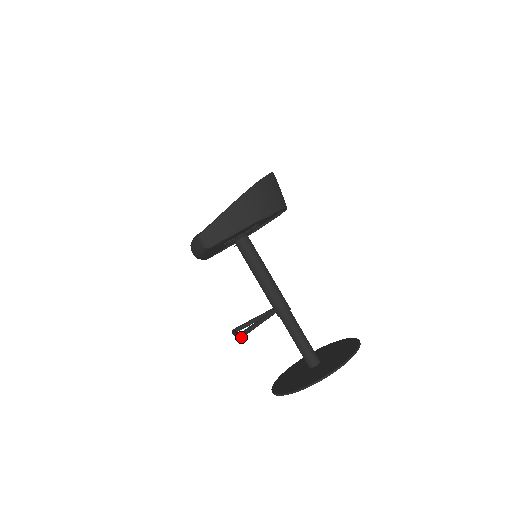
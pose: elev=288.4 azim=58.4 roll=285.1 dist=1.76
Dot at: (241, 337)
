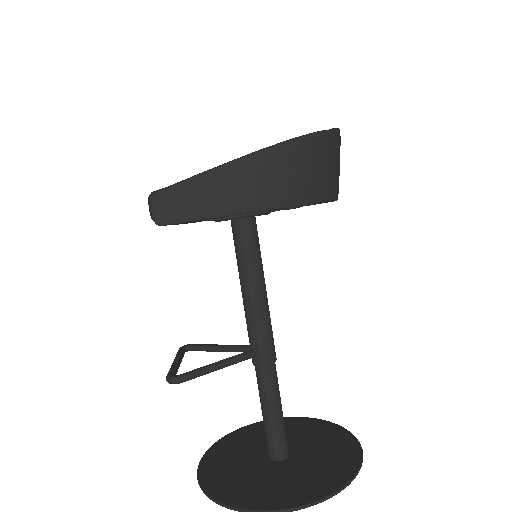
Dot at: (171, 383)
